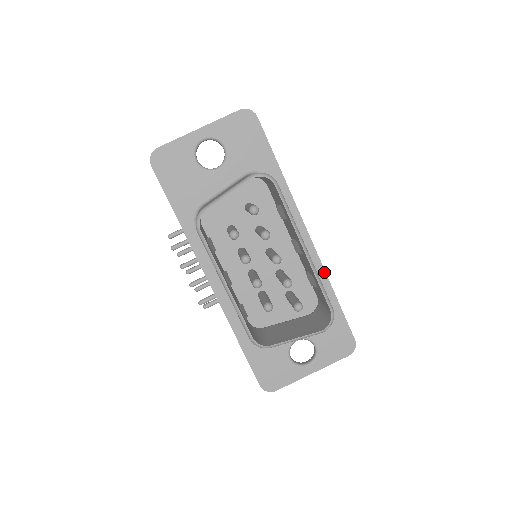
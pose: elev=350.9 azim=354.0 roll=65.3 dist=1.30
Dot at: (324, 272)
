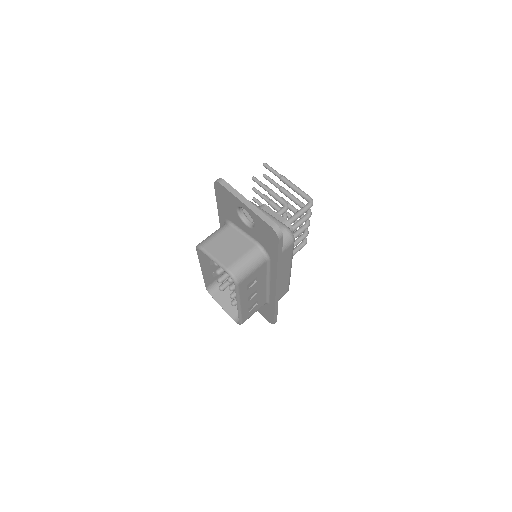
Dot at: (275, 302)
